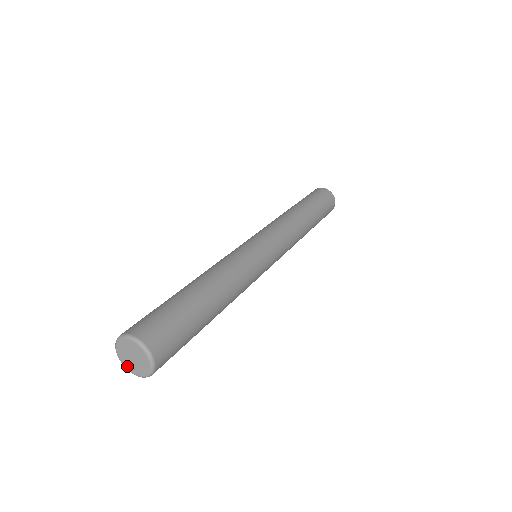
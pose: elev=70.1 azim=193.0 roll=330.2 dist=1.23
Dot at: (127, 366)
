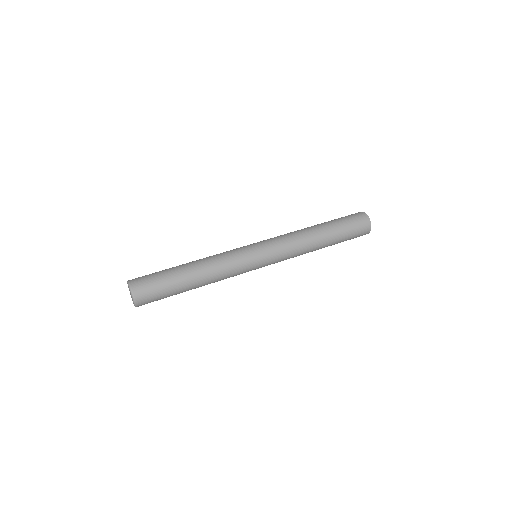
Dot at: occluded
